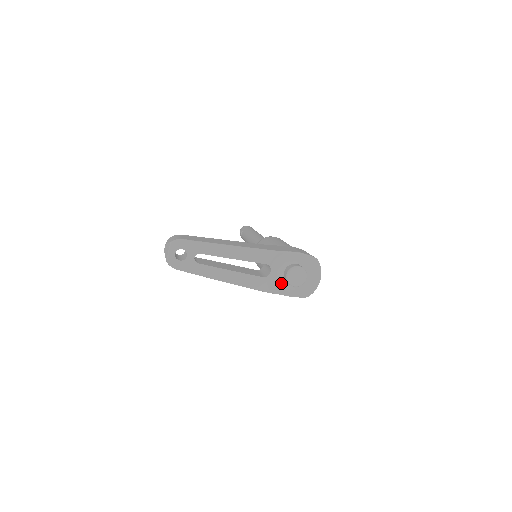
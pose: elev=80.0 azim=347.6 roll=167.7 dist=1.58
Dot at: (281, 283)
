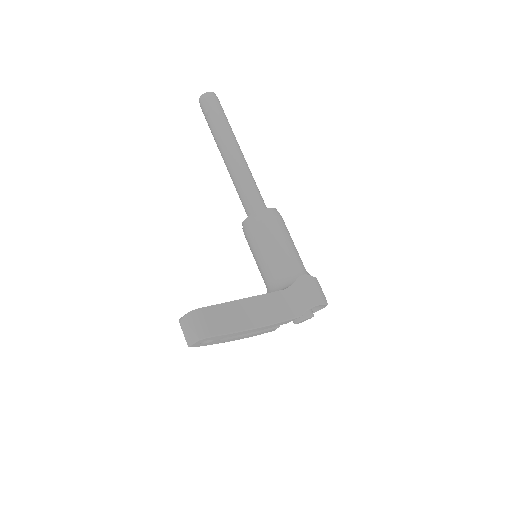
Dot at: occluded
